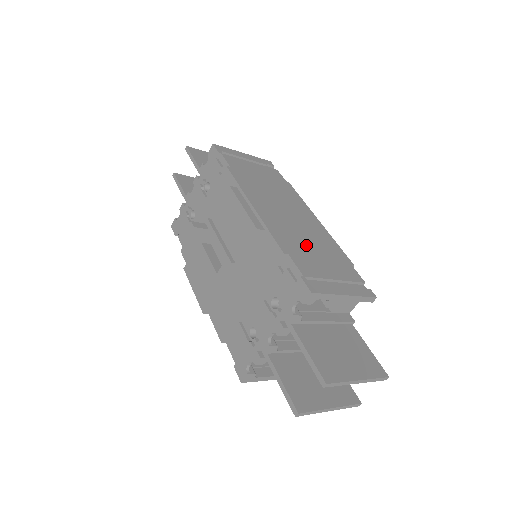
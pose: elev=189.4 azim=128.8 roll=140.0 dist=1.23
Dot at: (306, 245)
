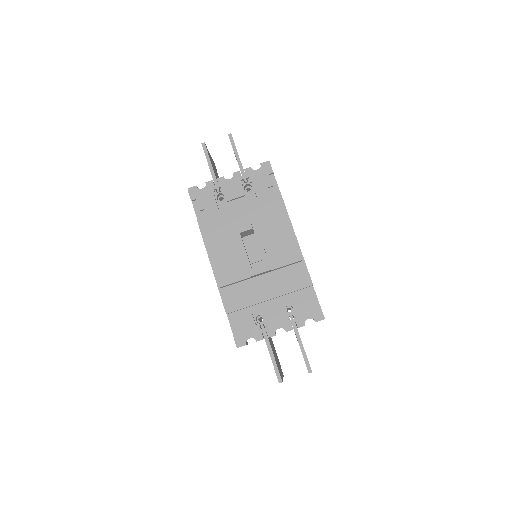
Dot at: occluded
